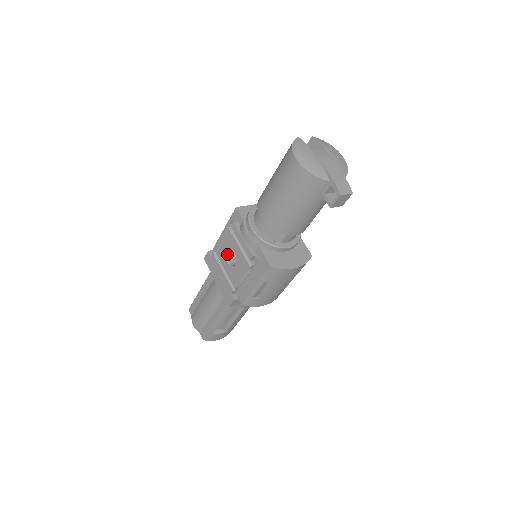
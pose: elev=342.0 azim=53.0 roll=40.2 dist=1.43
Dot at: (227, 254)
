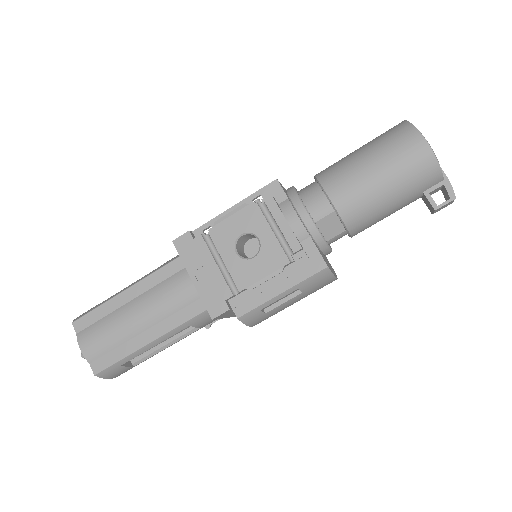
Dot at: (237, 240)
